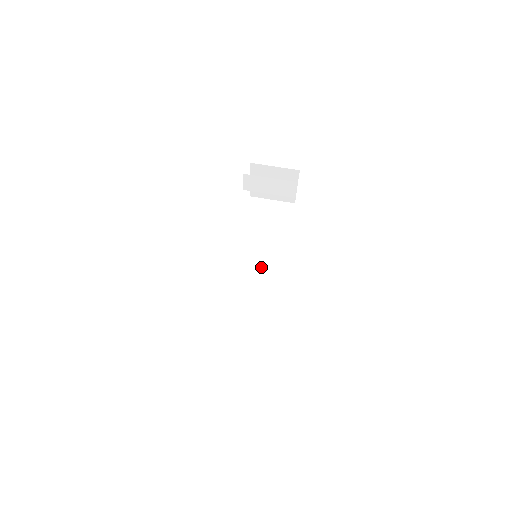
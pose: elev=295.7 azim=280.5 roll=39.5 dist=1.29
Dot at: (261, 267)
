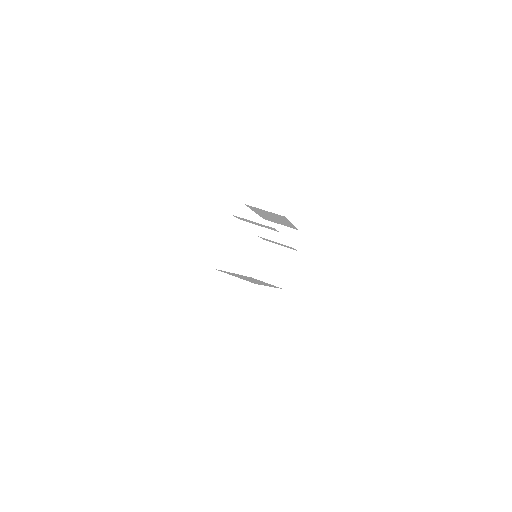
Dot at: (253, 280)
